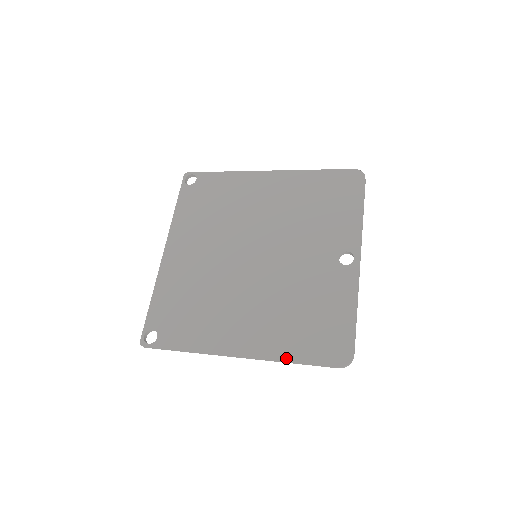
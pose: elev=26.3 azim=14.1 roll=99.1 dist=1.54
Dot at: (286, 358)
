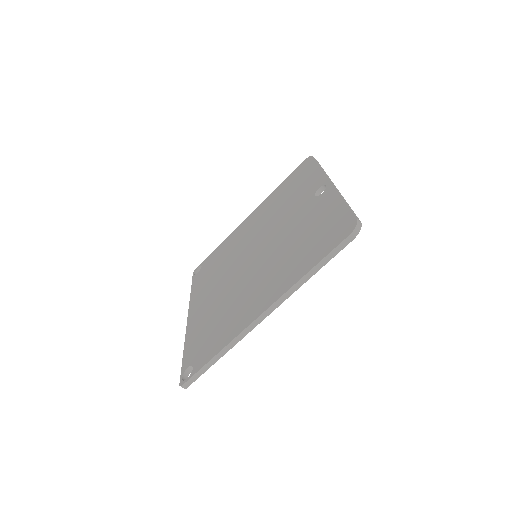
Dot at: (302, 275)
